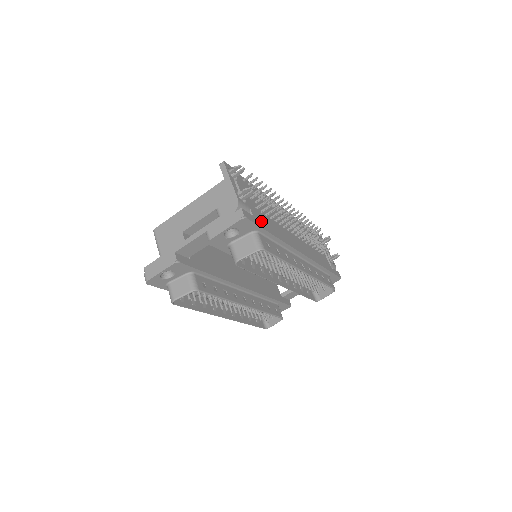
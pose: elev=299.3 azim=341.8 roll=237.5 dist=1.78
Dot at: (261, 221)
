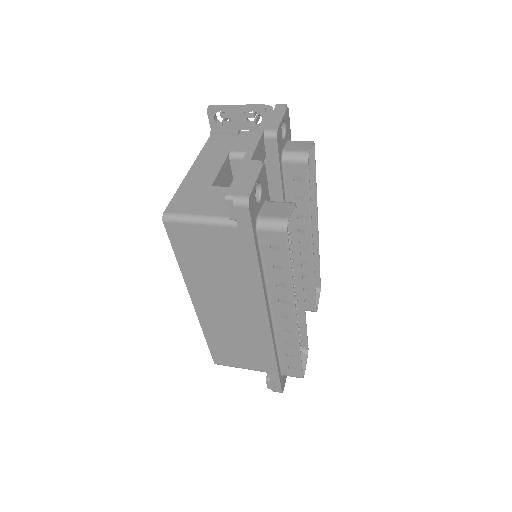
Dot at: occluded
